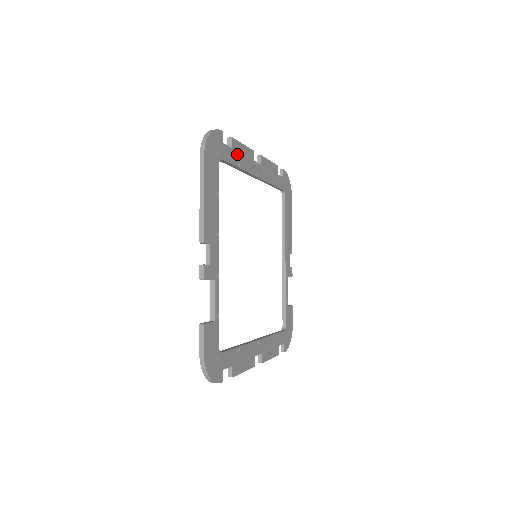
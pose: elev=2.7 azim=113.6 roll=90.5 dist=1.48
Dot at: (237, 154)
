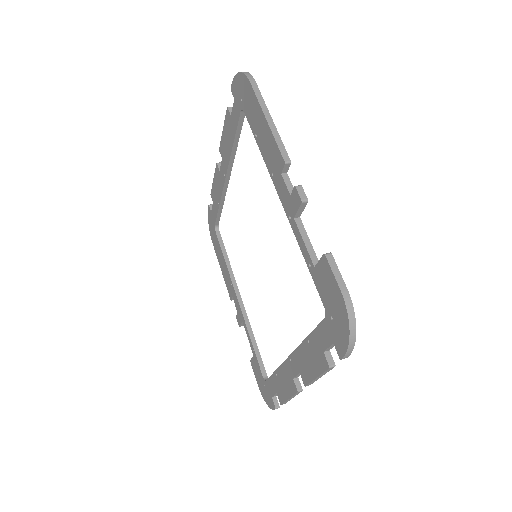
Dot at: occluded
